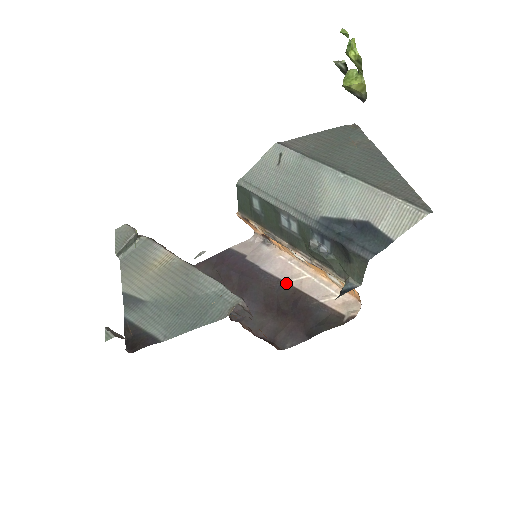
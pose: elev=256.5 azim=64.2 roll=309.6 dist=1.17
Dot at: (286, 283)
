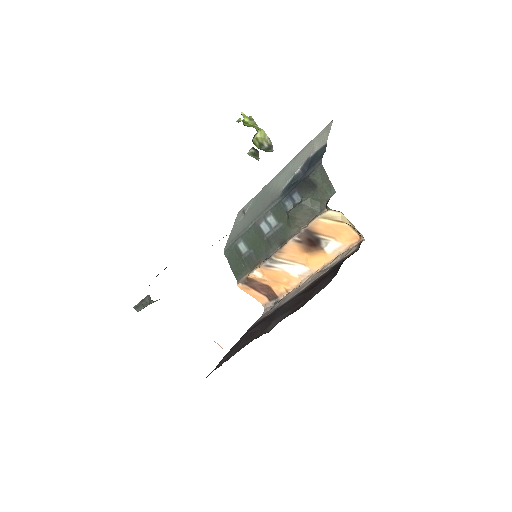
Dot at: (302, 290)
